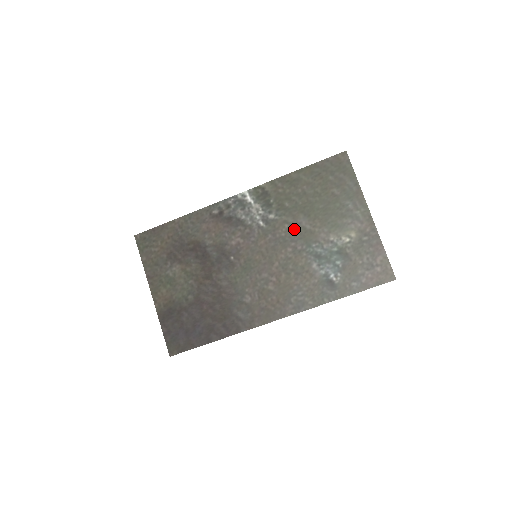
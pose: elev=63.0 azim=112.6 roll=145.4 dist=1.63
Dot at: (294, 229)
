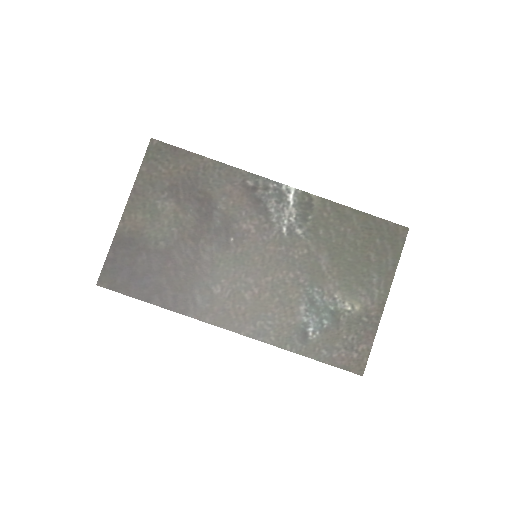
Dot at: (310, 260)
